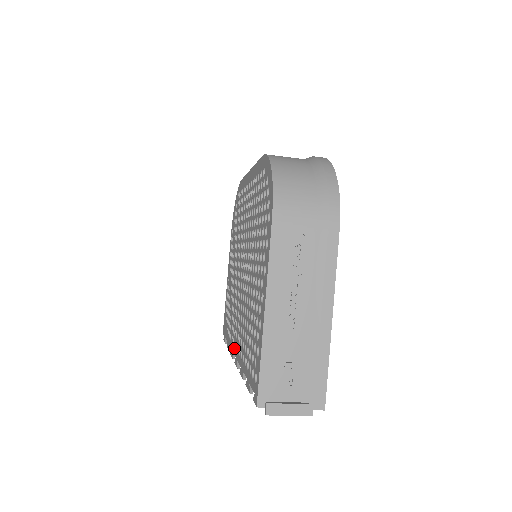
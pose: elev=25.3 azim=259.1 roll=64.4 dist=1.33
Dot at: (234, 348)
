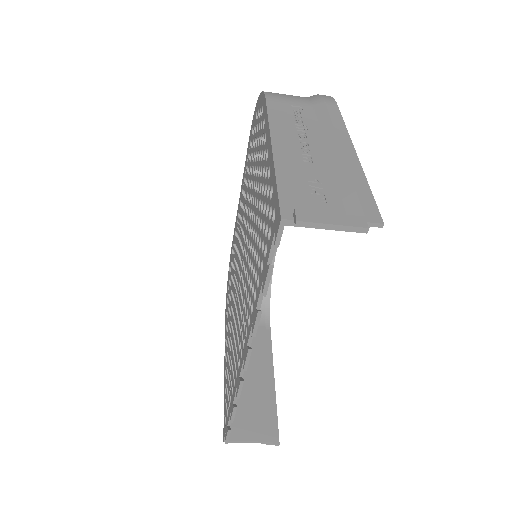
Dot at: (241, 360)
